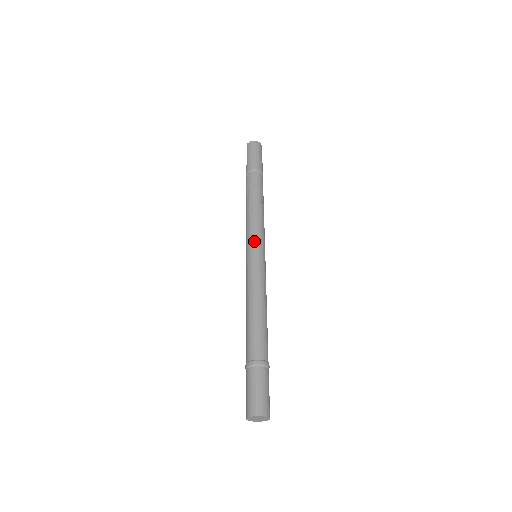
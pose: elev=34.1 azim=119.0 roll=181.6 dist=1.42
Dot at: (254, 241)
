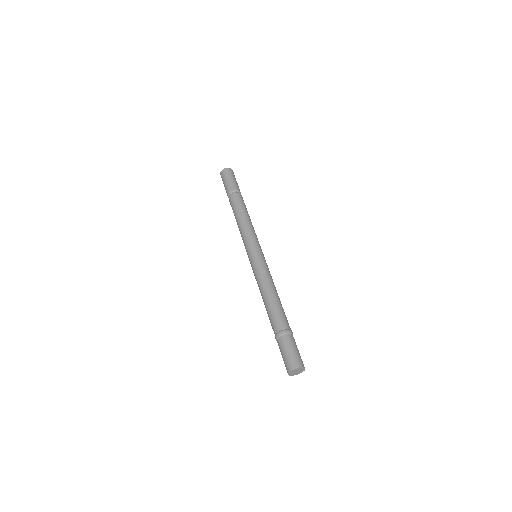
Dot at: (247, 249)
